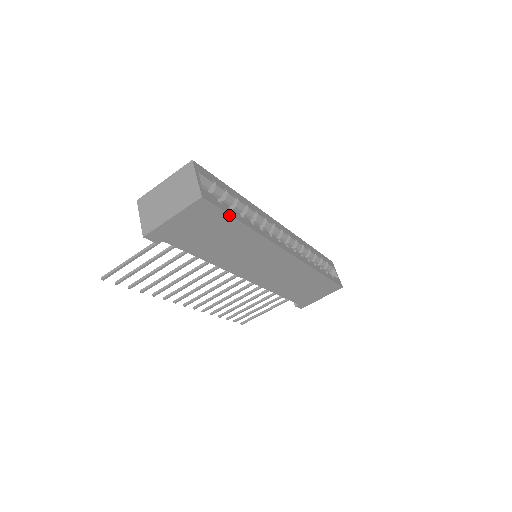
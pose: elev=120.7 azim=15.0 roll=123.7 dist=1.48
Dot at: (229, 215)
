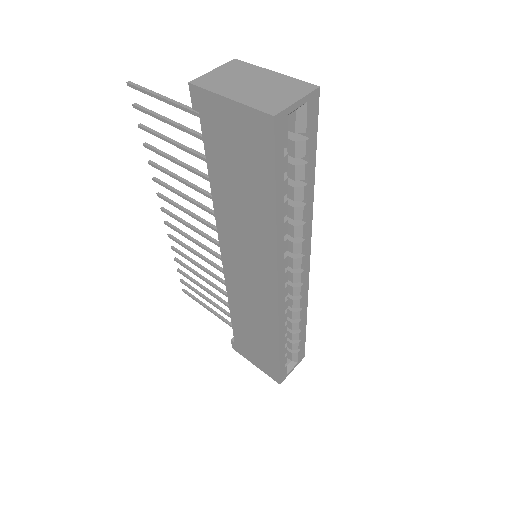
Dot at: (275, 175)
